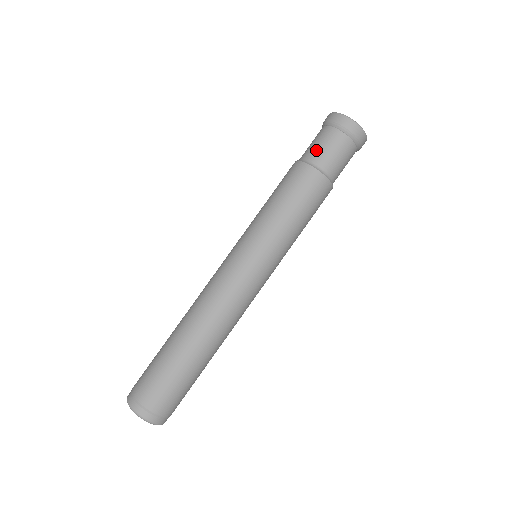
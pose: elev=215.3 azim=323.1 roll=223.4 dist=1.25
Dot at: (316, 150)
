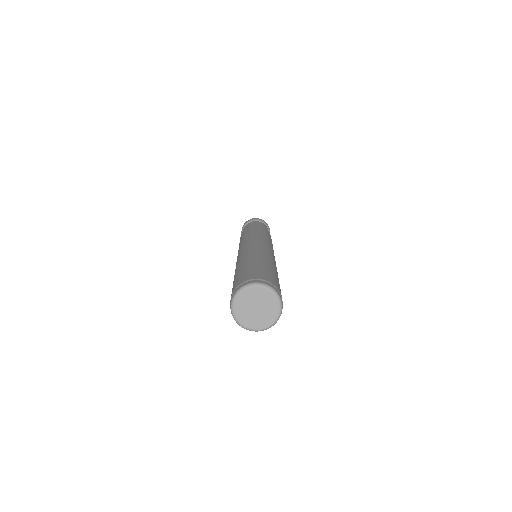
Dot at: occluded
